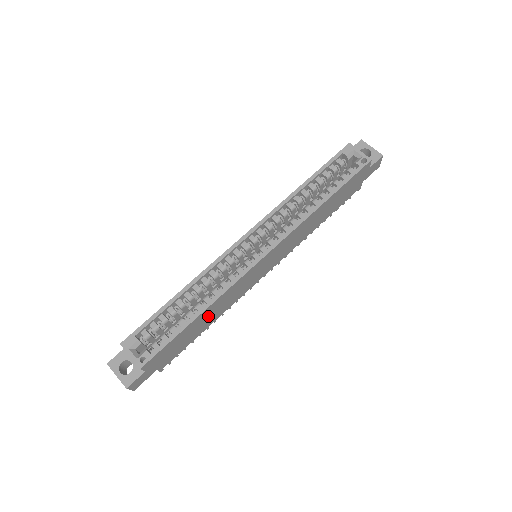
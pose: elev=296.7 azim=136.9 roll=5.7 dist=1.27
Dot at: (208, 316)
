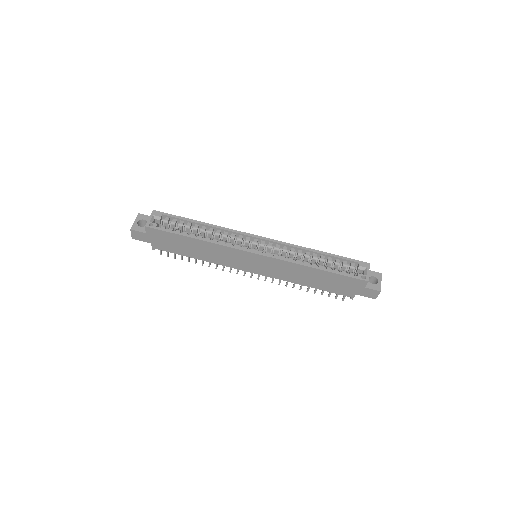
Dot at: (200, 249)
